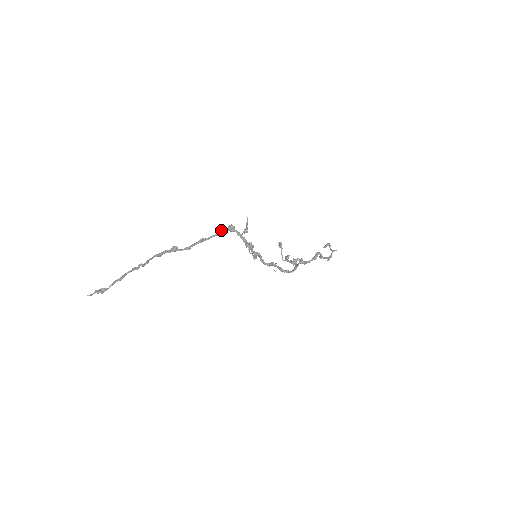
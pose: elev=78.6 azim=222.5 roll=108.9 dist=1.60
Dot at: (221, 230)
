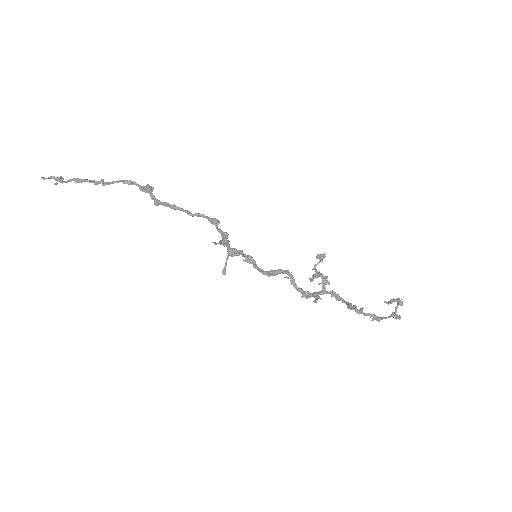
Dot at: (201, 214)
